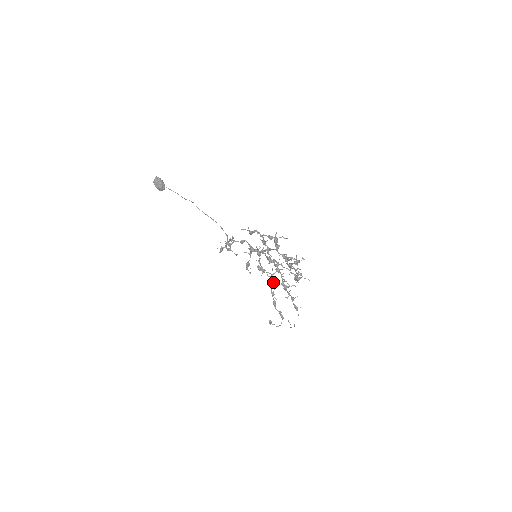
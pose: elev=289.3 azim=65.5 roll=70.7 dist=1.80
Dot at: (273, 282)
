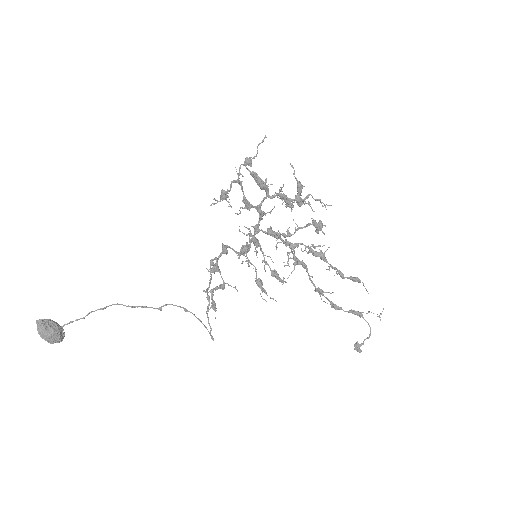
Dot at: (305, 267)
